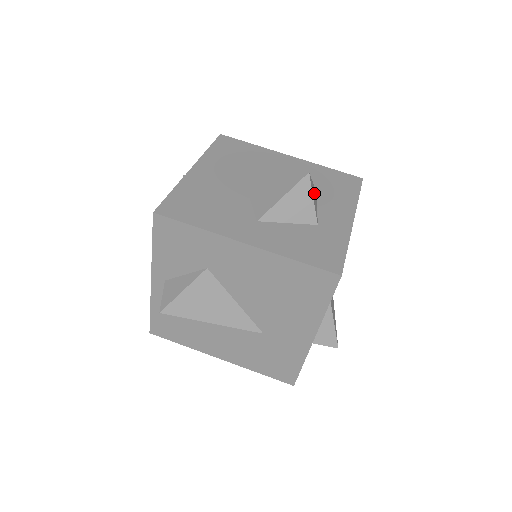
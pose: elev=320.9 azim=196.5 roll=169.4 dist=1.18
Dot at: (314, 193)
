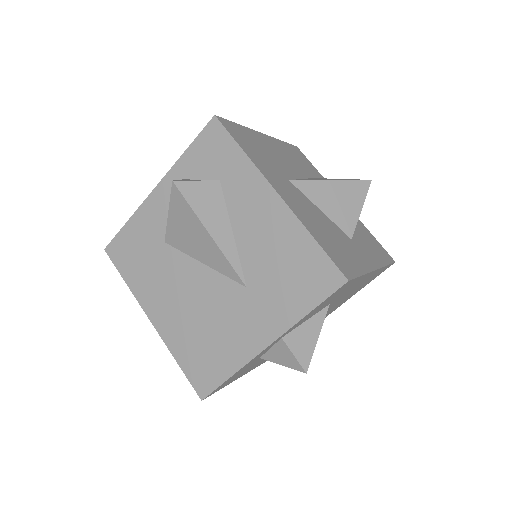
Dot at: occluded
